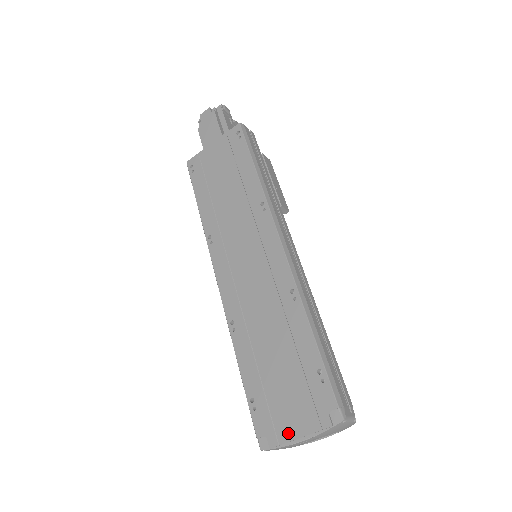
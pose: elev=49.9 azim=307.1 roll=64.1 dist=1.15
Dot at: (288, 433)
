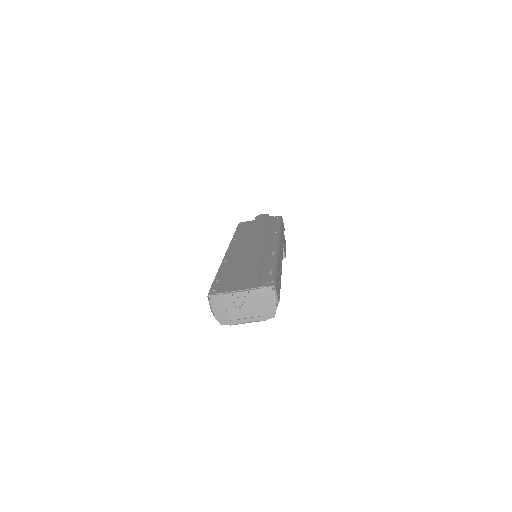
Dot at: (233, 289)
